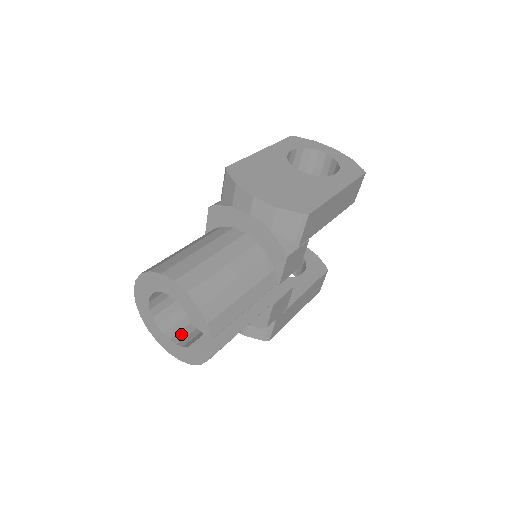
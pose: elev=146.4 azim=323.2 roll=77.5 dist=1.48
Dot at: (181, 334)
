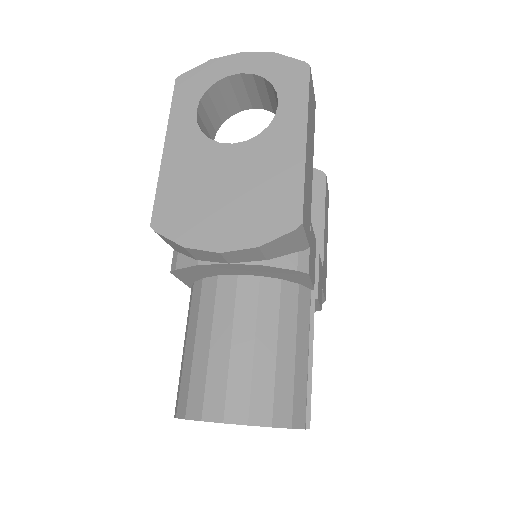
Dot at: occluded
